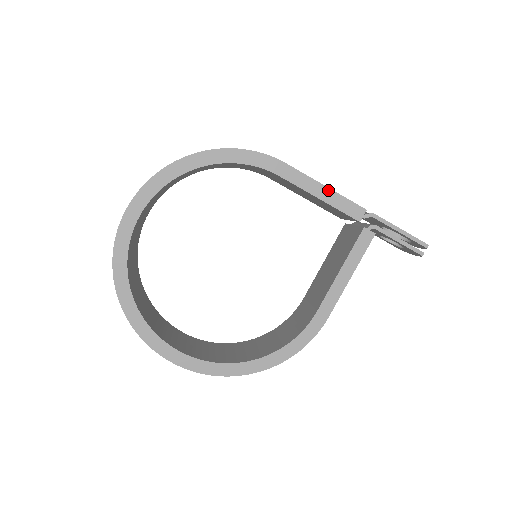
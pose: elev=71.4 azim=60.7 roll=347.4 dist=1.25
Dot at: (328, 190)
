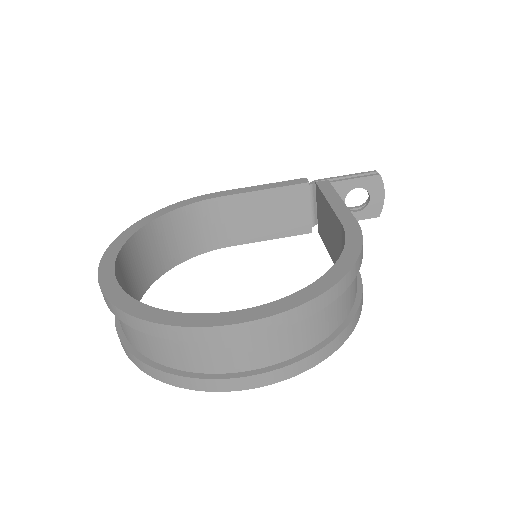
Dot at: (267, 185)
